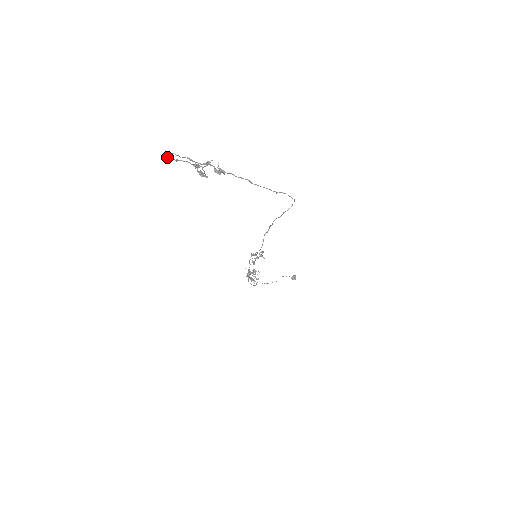
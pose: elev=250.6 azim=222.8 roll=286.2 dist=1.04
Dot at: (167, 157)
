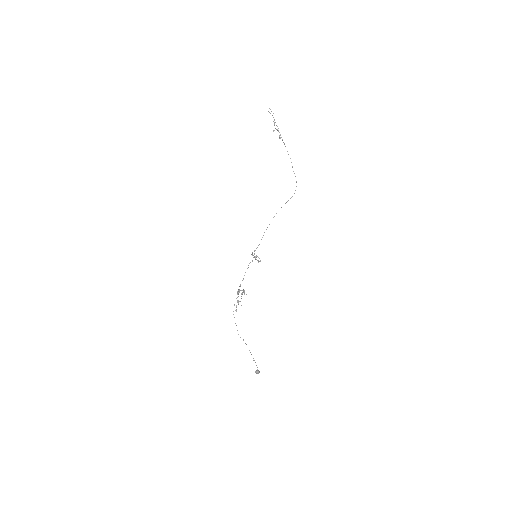
Dot at: (269, 112)
